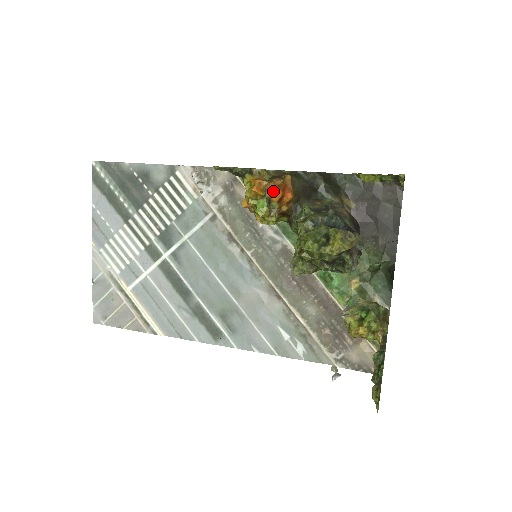
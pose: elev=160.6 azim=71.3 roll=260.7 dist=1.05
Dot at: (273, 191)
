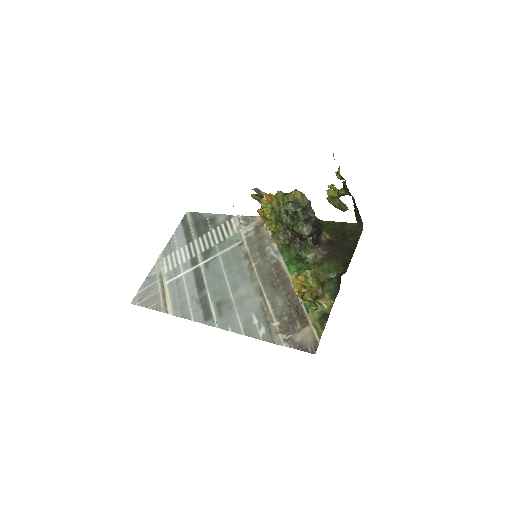
Dot at: occluded
